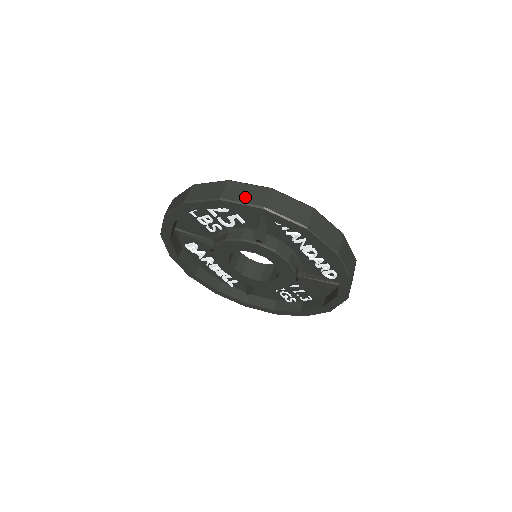
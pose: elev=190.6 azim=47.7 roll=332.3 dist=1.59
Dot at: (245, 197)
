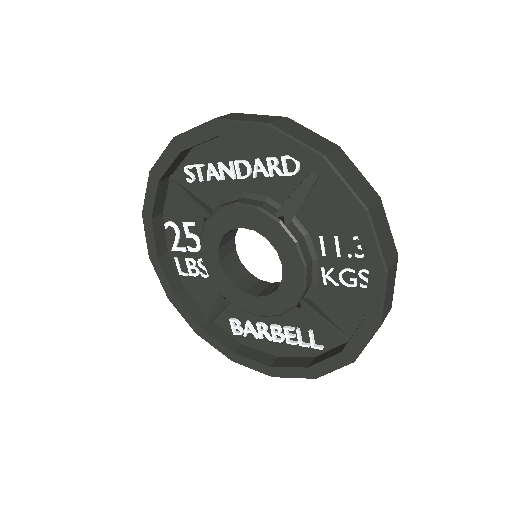
Dot at: occluded
